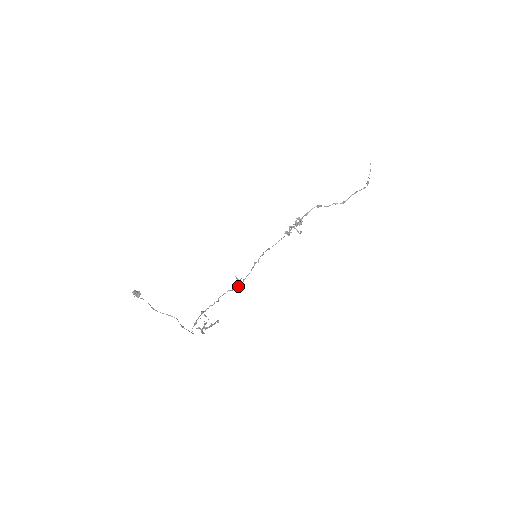
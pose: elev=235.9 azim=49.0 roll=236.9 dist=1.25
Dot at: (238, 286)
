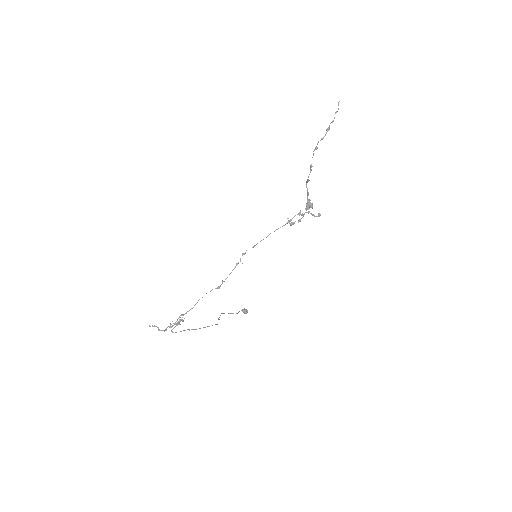
Dot at: (216, 288)
